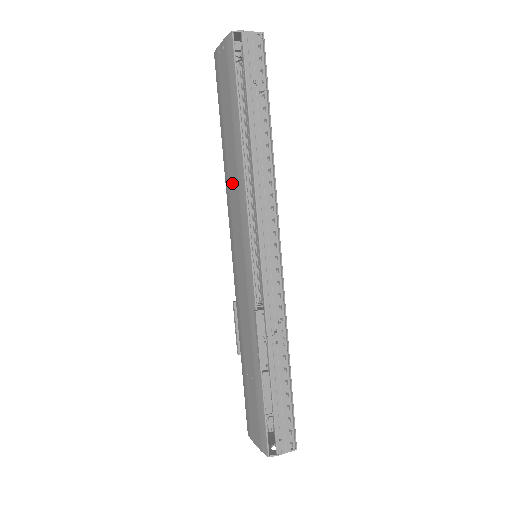
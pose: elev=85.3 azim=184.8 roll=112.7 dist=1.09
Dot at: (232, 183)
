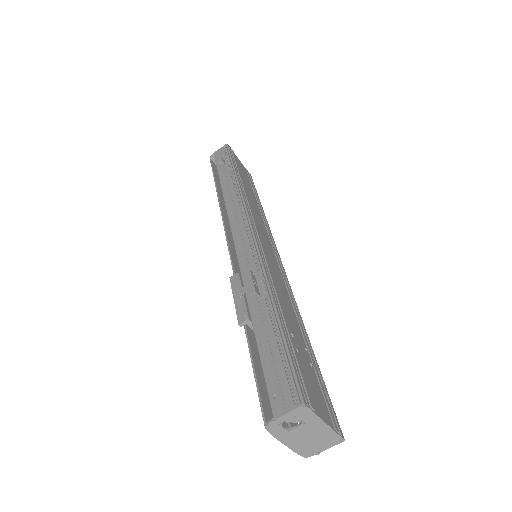
Dot at: occluded
